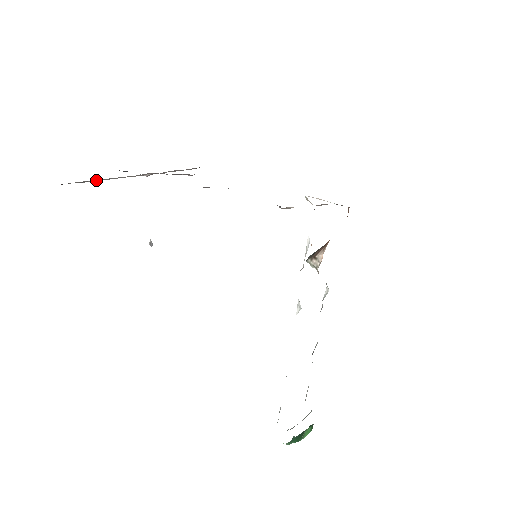
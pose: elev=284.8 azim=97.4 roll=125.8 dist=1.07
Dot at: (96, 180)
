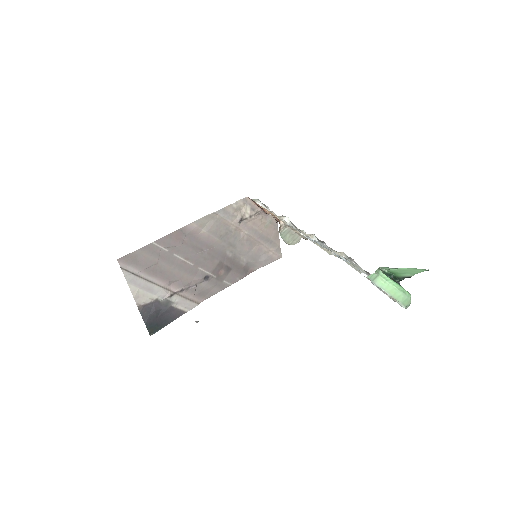
Dot at: (139, 276)
